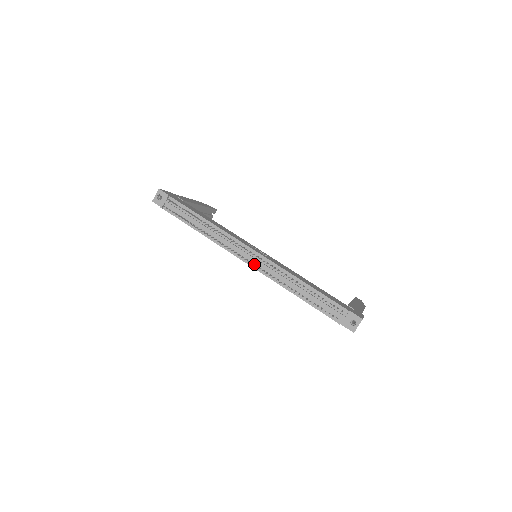
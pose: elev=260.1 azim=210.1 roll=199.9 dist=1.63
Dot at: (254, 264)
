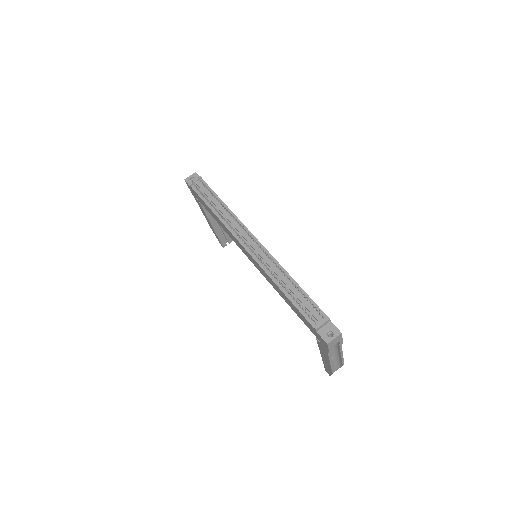
Dot at: (252, 252)
